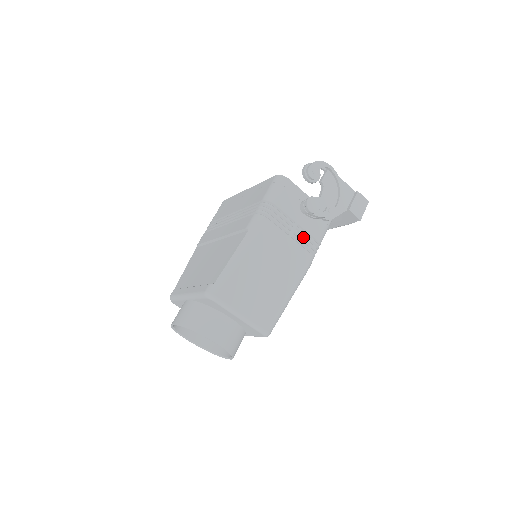
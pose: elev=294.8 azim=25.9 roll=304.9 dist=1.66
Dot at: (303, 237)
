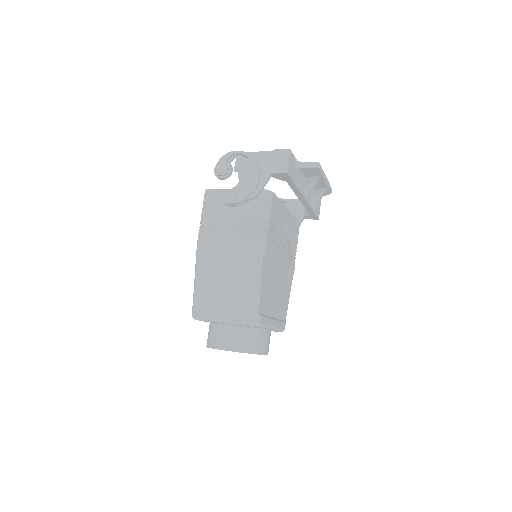
Dot at: (242, 226)
